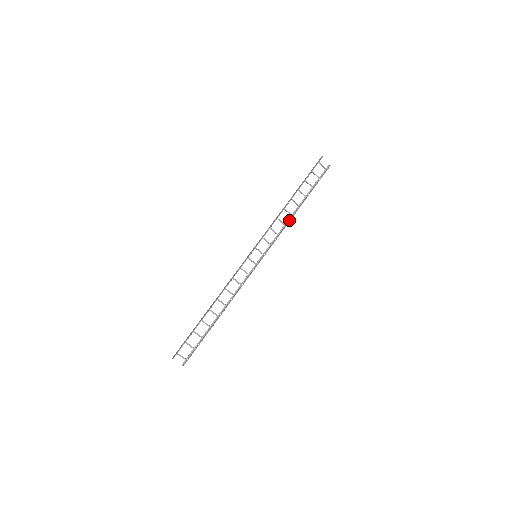
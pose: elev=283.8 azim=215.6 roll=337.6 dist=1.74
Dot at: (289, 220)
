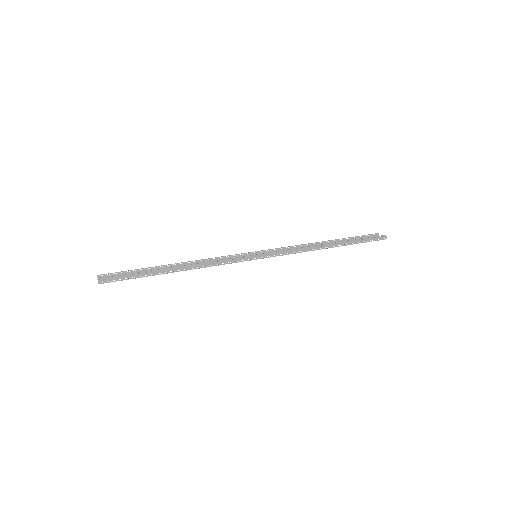
Dot at: (313, 249)
